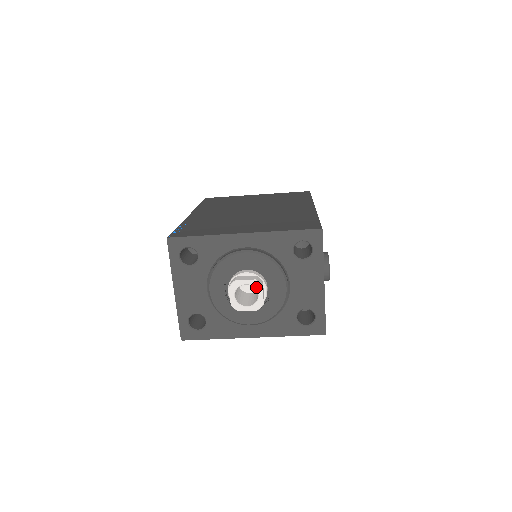
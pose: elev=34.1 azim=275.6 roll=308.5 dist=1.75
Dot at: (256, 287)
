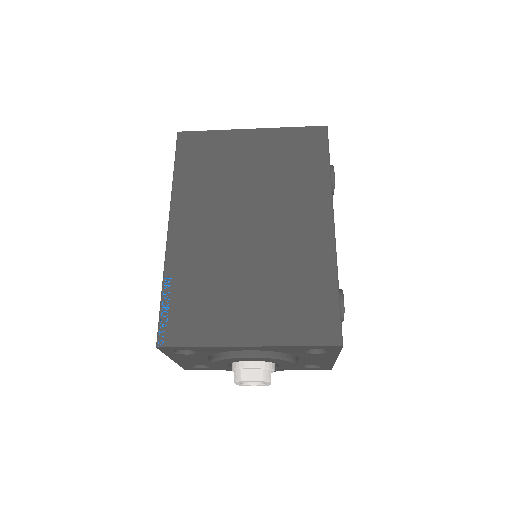
Dot at: (264, 382)
